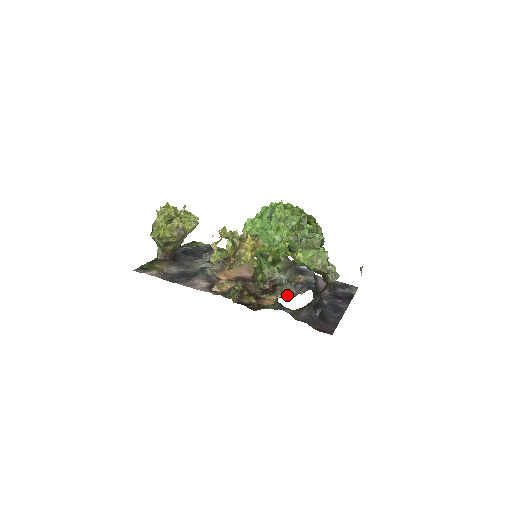
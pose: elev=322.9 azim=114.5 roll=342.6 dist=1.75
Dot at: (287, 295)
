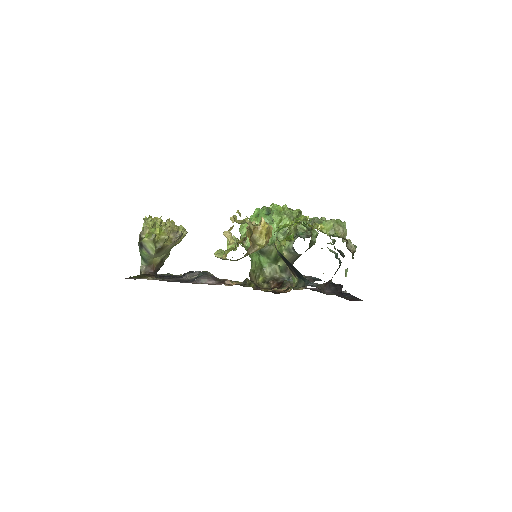
Dot at: occluded
